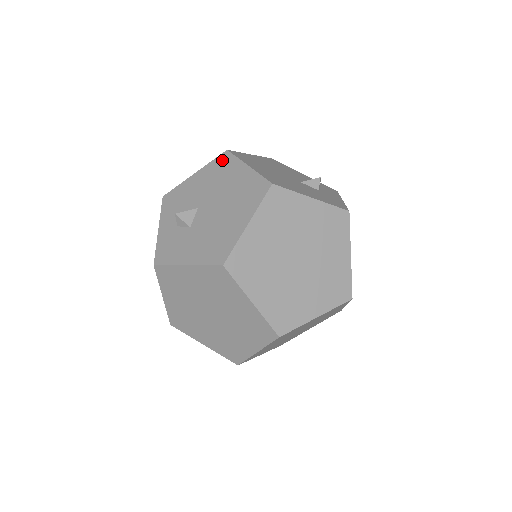
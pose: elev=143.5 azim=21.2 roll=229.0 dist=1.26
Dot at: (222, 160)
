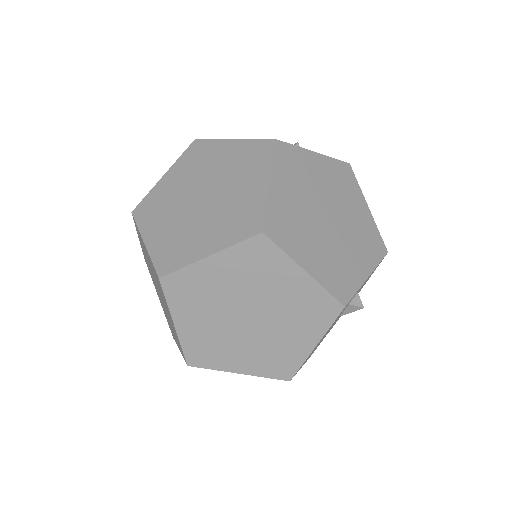
Dot at: occluded
